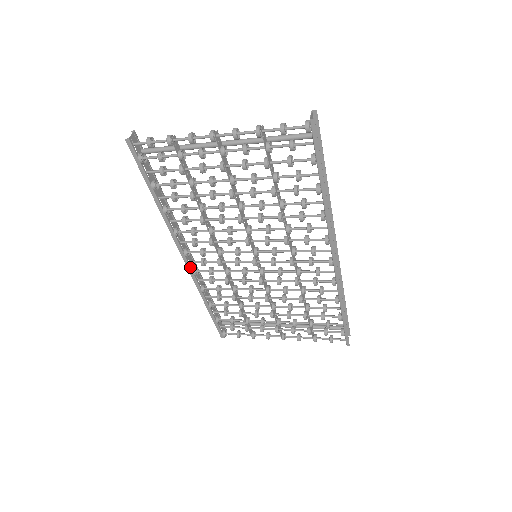
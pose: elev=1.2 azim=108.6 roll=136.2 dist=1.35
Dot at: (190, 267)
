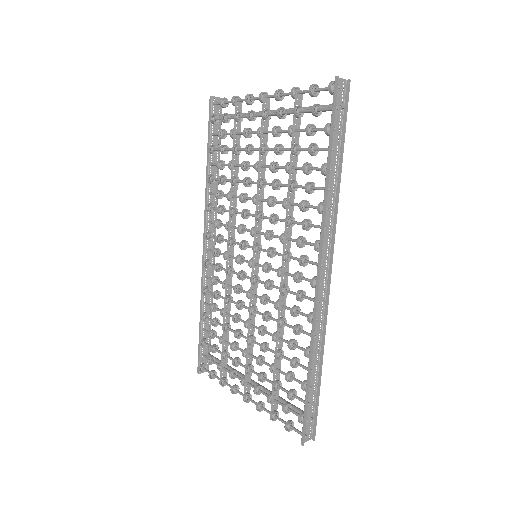
Dot at: (205, 255)
